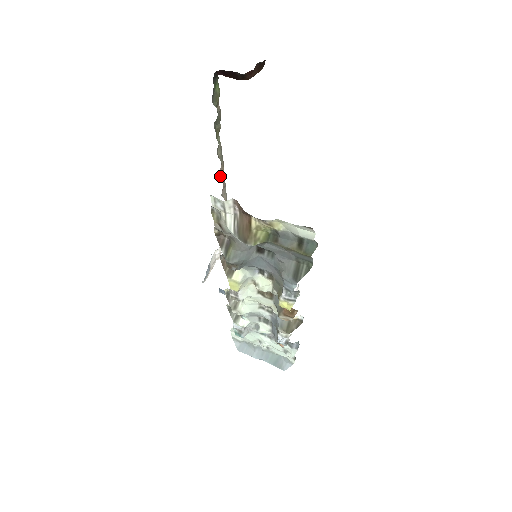
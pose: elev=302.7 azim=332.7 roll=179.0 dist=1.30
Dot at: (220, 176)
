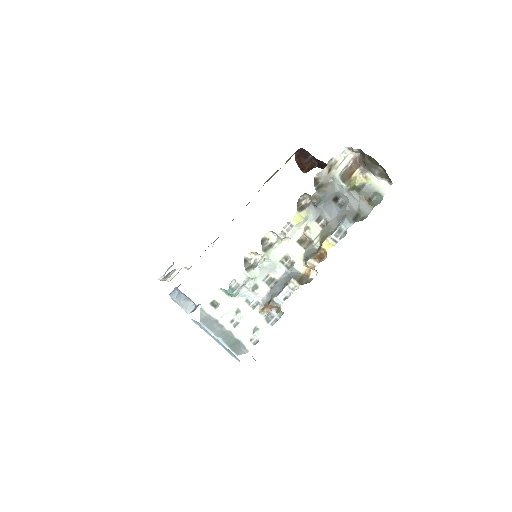
Dot at: occluded
